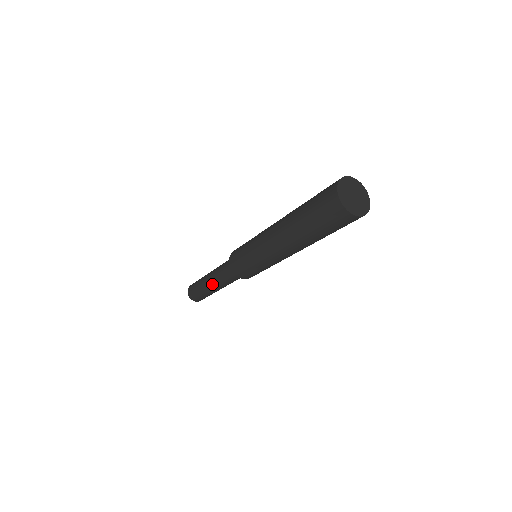
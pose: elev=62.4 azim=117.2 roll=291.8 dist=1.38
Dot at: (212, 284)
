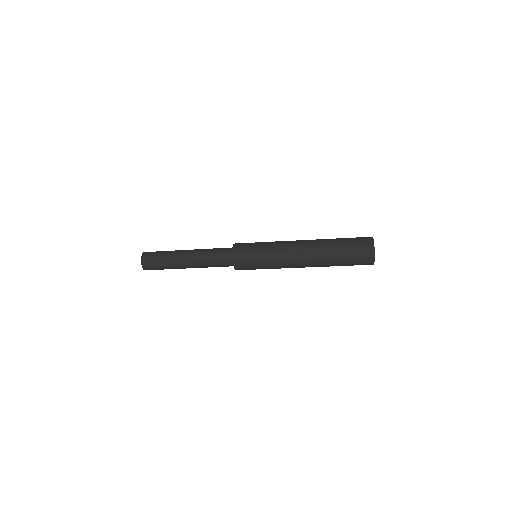
Dot at: (190, 255)
